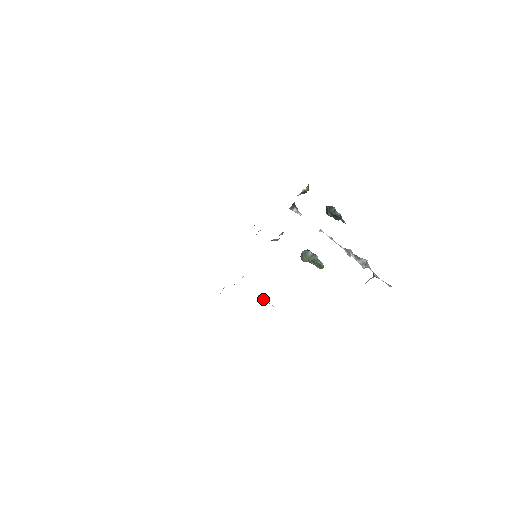
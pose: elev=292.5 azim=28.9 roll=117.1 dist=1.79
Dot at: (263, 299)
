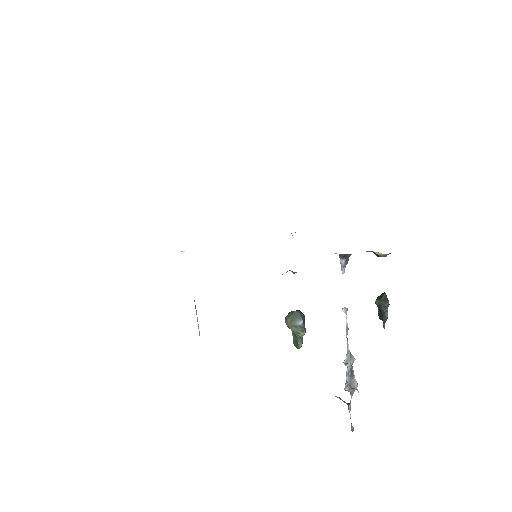
Dot at: (196, 311)
